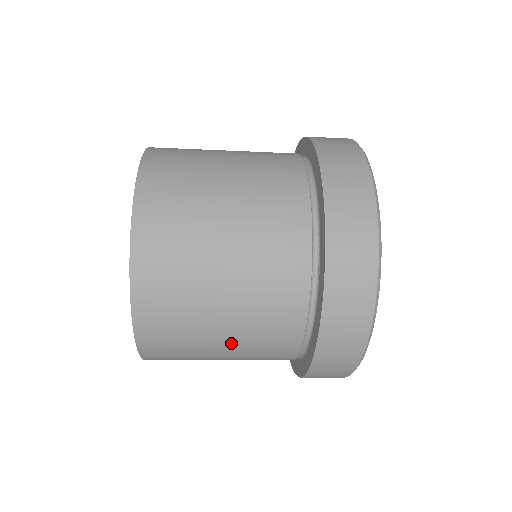
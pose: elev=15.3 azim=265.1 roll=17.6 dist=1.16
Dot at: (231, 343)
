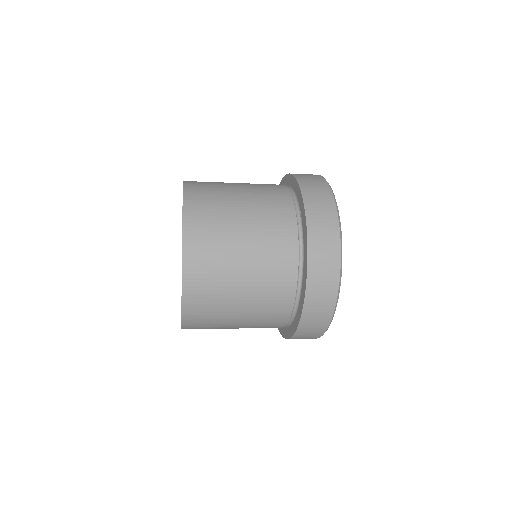
Dot at: (249, 273)
